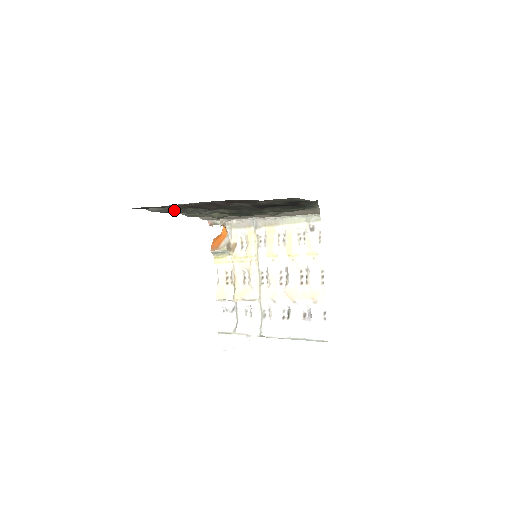
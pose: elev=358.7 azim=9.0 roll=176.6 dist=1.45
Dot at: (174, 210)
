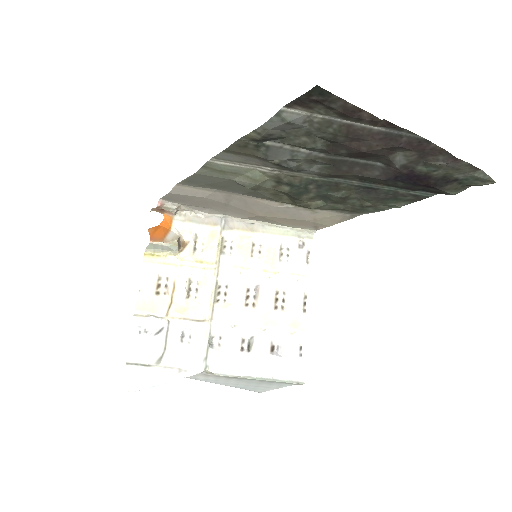
Dot at: (265, 140)
